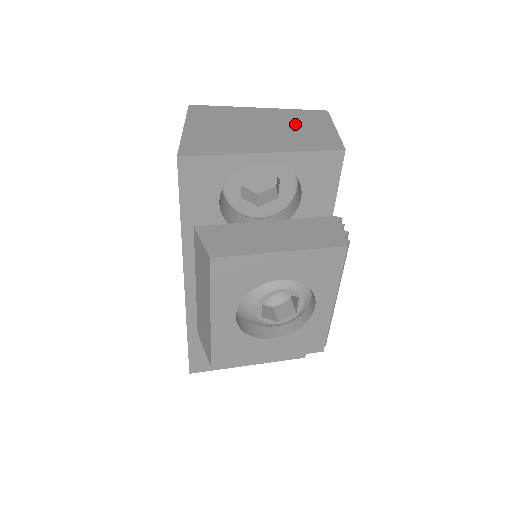
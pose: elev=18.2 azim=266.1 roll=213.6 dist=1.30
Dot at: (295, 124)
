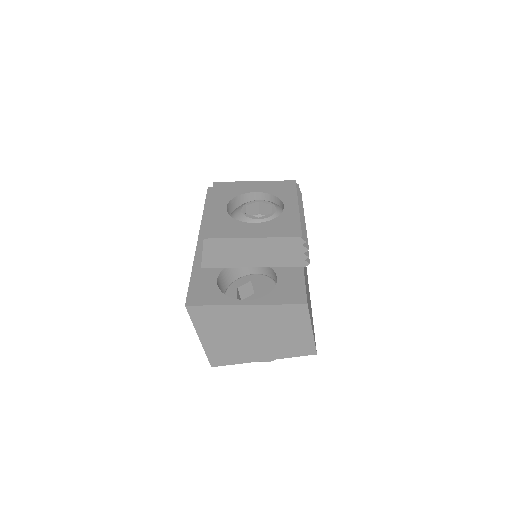
Dot at: occluded
